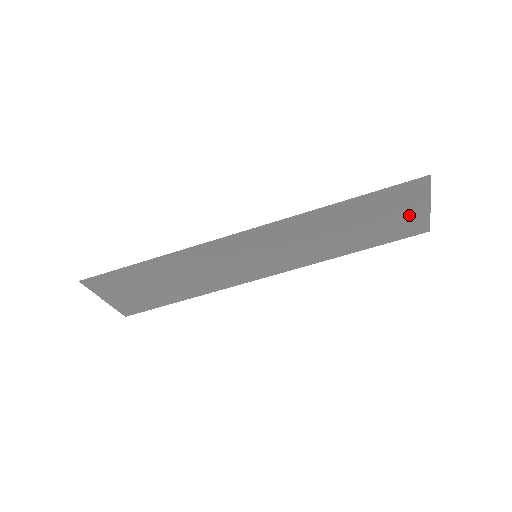
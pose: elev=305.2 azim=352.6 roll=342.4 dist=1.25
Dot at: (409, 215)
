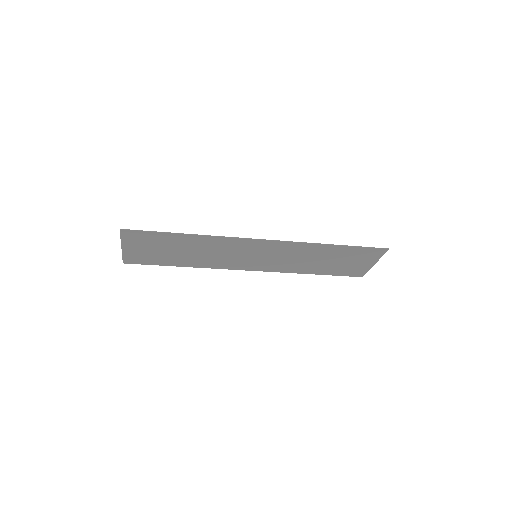
Dot at: (360, 265)
